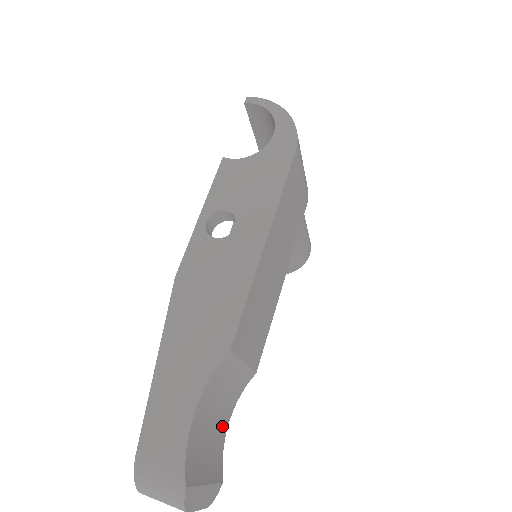
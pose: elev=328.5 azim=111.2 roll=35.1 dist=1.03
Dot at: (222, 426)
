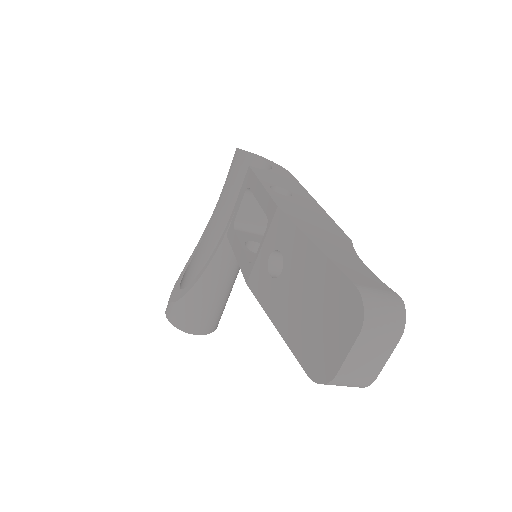
Dot at: occluded
